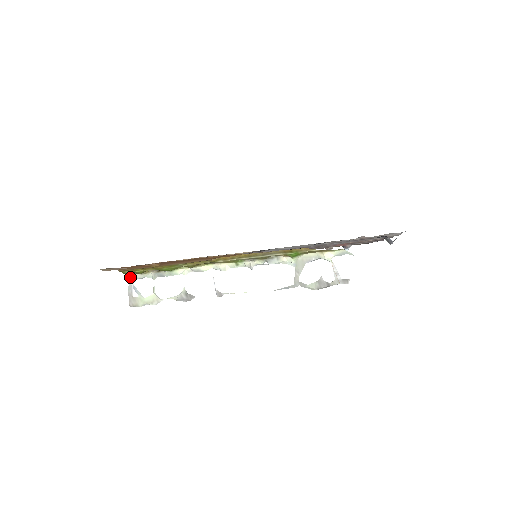
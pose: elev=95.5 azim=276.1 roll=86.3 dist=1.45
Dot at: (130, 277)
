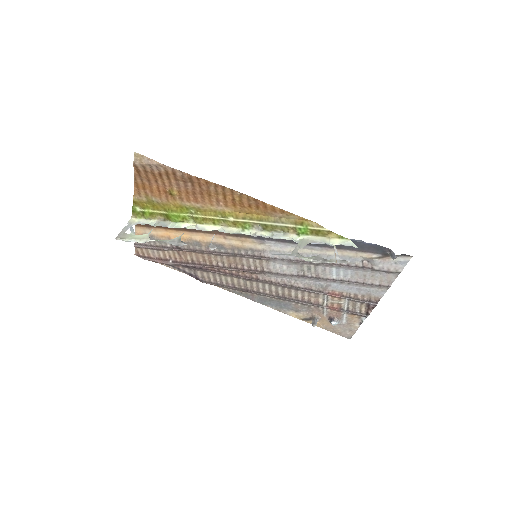
Dot at: (134, 220)
